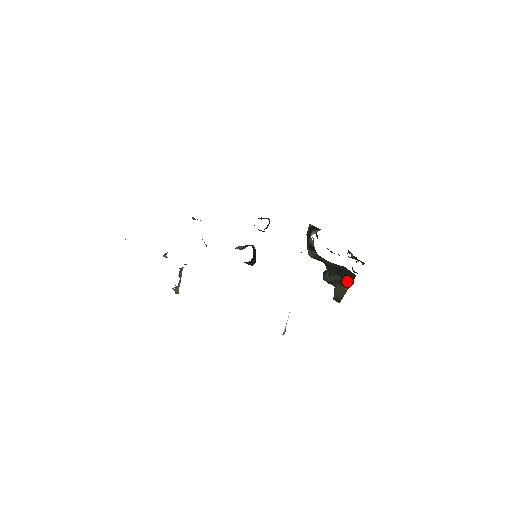
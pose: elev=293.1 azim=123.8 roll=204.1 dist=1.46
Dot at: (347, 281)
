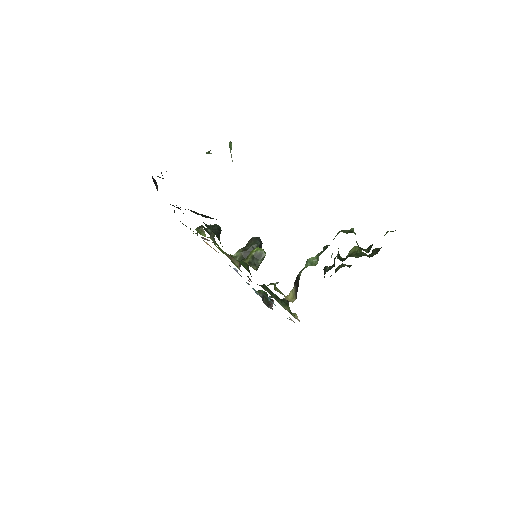
Dot at: occluded
